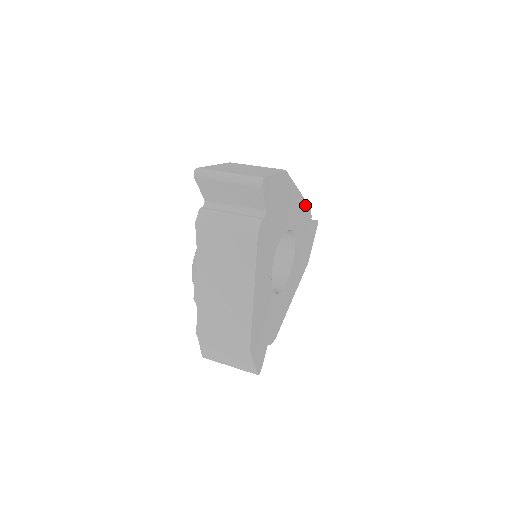
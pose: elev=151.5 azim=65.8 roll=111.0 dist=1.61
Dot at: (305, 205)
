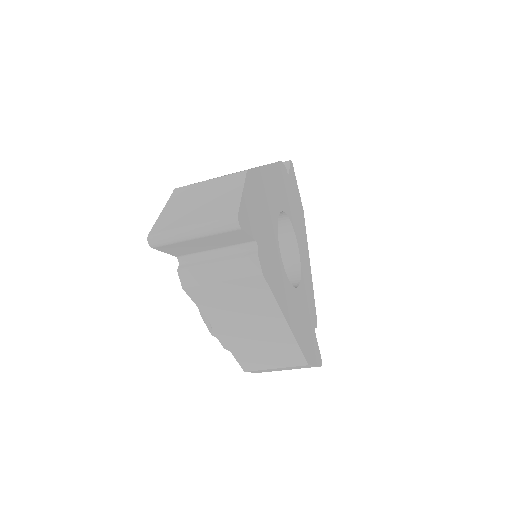
Dot at: (312, 291)
